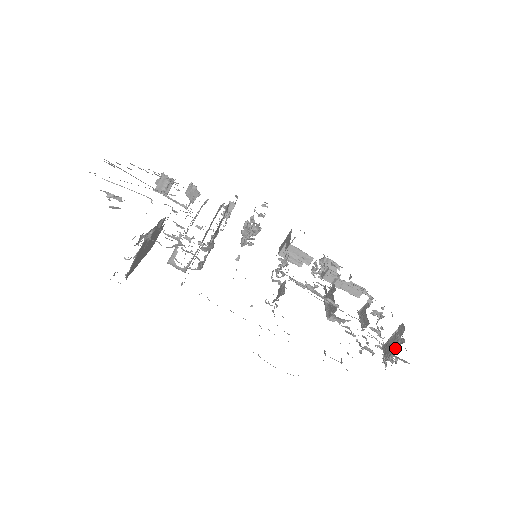
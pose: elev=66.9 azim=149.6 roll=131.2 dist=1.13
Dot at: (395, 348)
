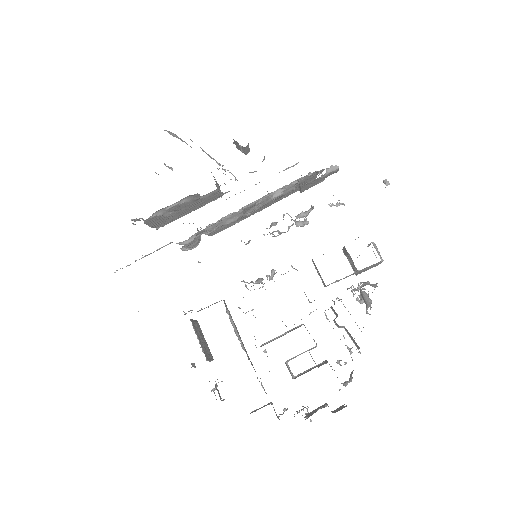
Dot at: occluded
